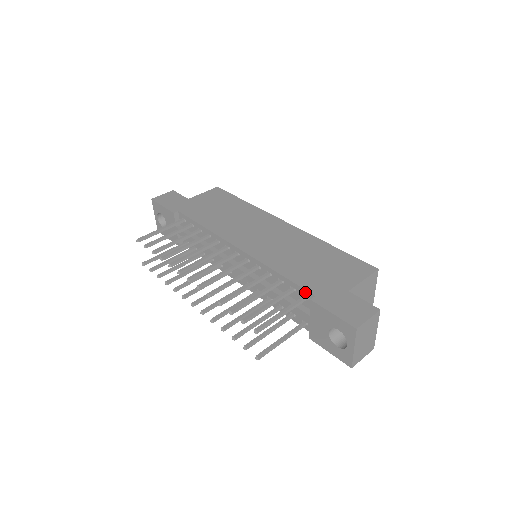
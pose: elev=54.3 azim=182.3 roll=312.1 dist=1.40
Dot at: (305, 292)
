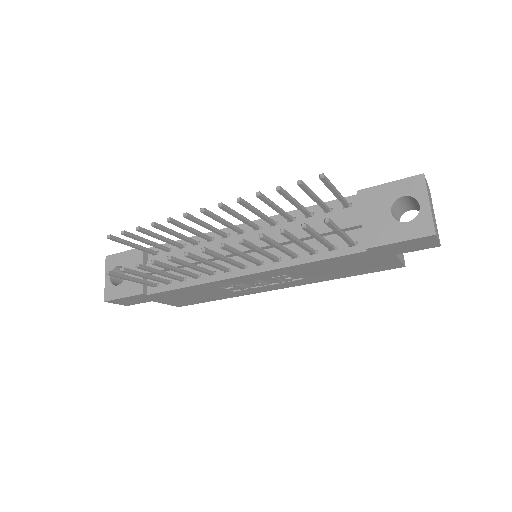
Dot at: occluded
